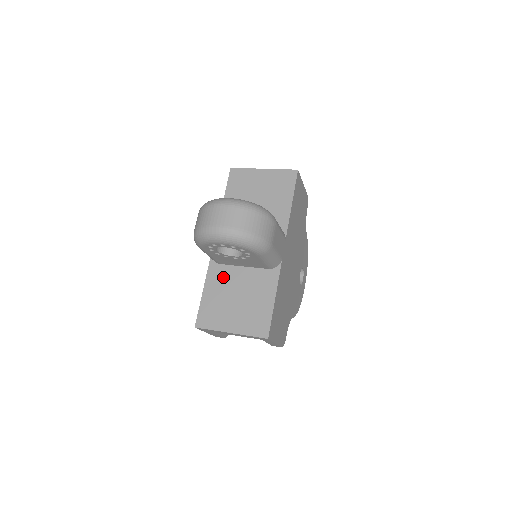
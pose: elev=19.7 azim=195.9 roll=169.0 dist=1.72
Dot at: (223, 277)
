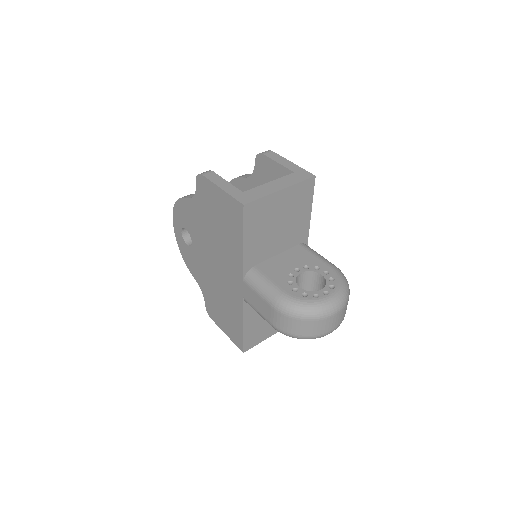
Dot at: occluded
